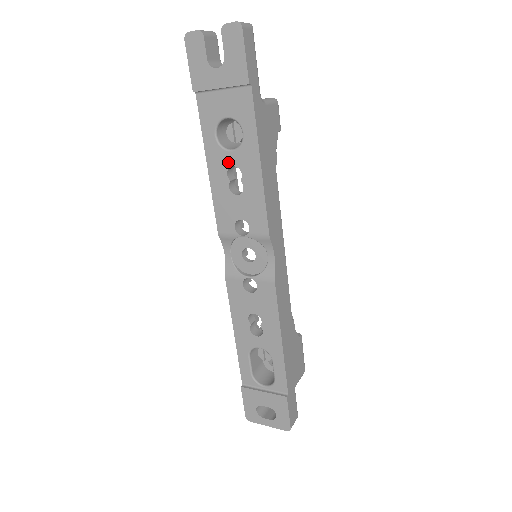
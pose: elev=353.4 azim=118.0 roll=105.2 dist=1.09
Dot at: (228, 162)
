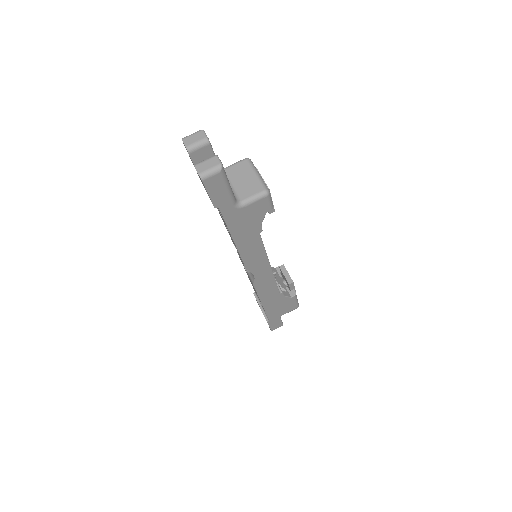
Dot at: (222, 218)
